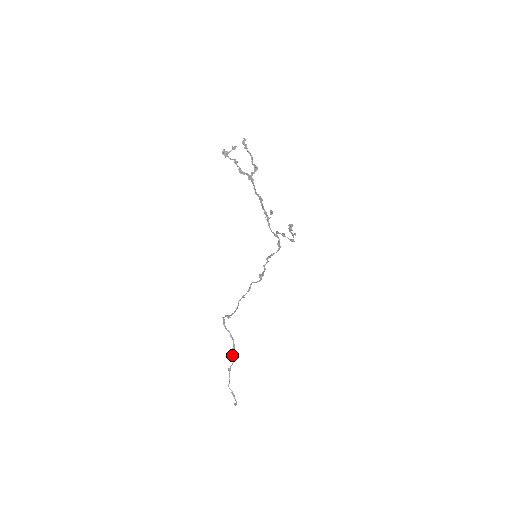
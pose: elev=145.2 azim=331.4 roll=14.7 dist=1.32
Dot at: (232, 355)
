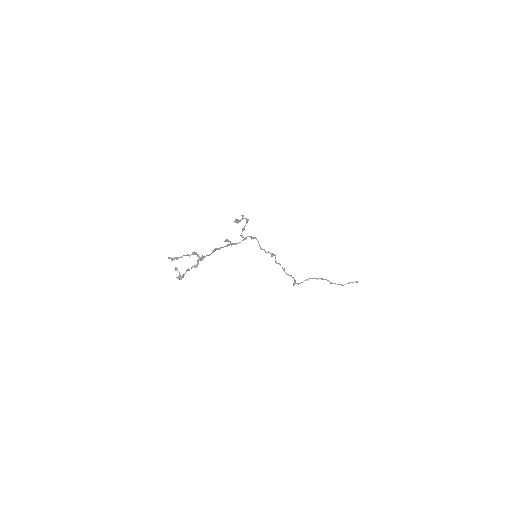
Dot at: occluded
